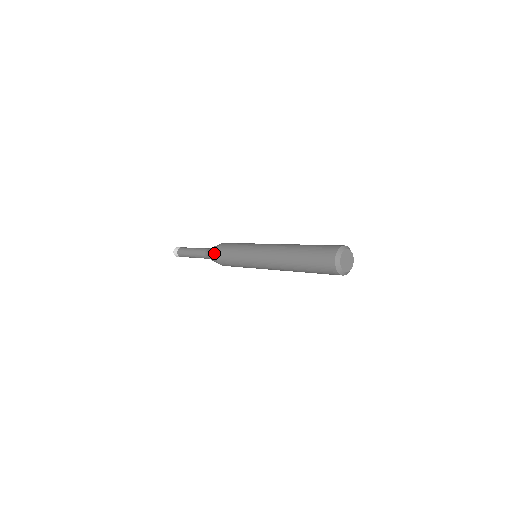
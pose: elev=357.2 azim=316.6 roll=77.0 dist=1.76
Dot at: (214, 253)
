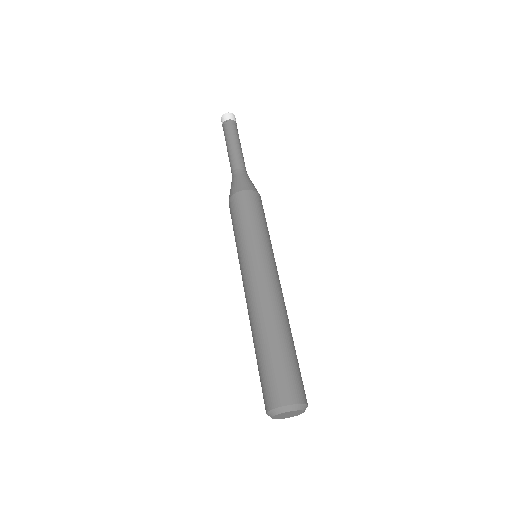
Dot at: occluded
